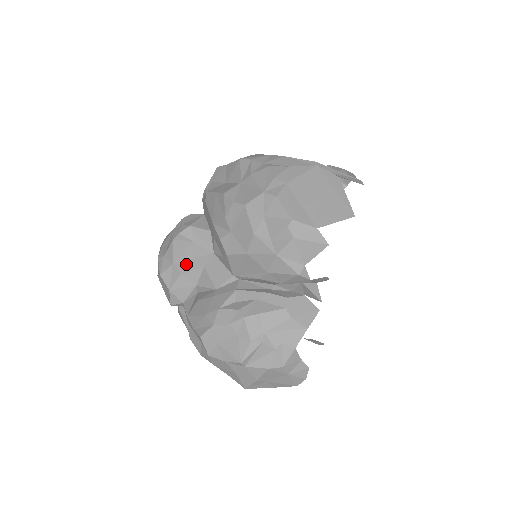
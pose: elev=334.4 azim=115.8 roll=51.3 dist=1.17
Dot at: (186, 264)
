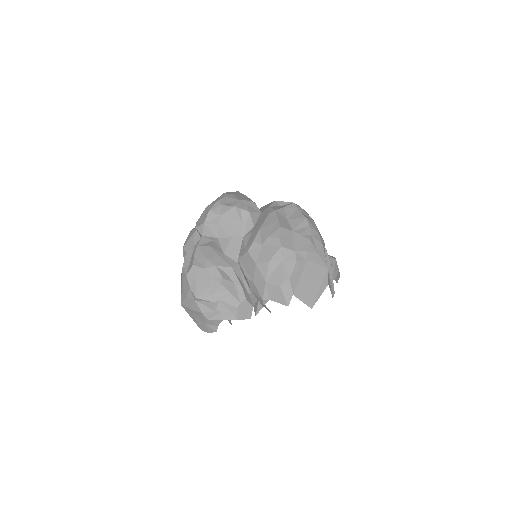
Dot at: (226, 224)
